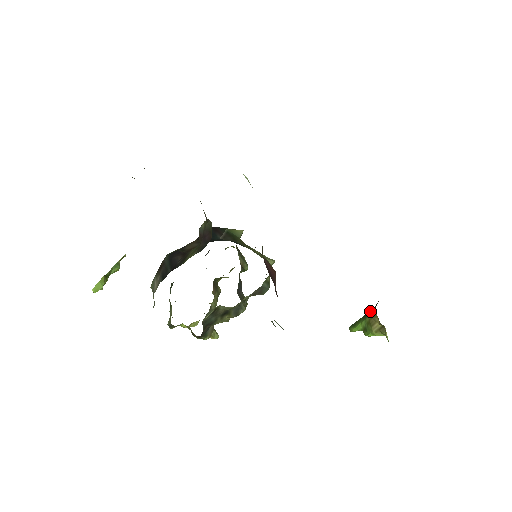
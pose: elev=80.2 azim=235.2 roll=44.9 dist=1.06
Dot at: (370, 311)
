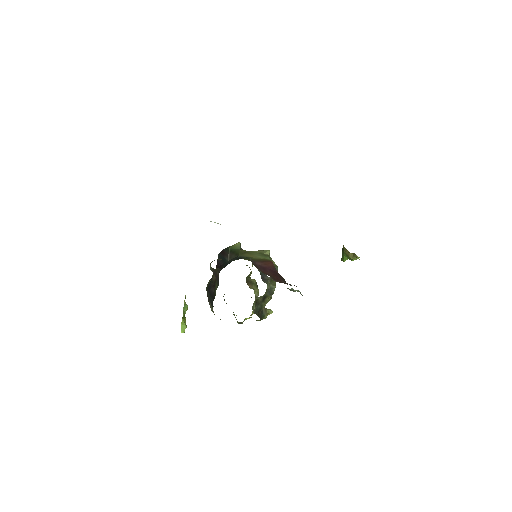
Dot at: occluded
